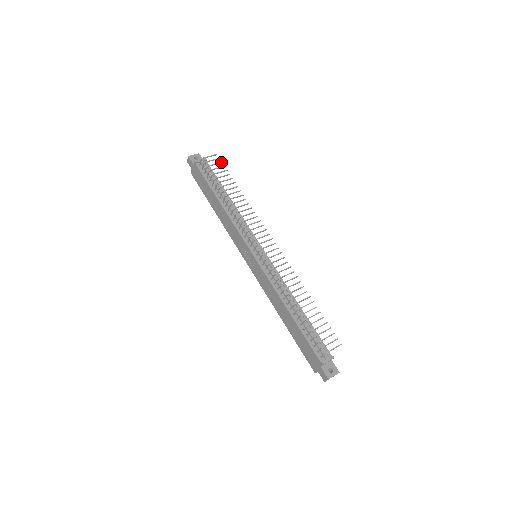
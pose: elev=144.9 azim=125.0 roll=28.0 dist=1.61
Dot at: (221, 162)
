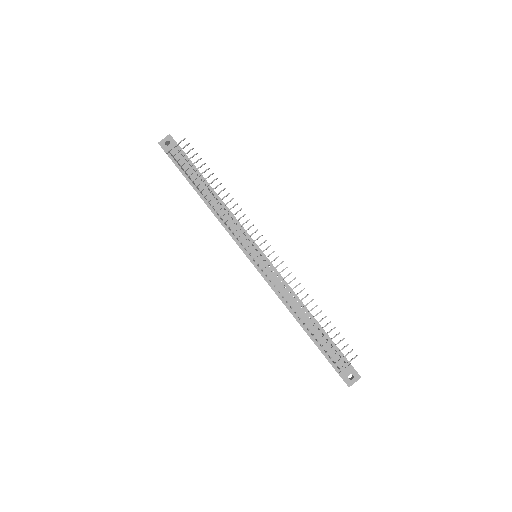
Dot at: (192, 148)
